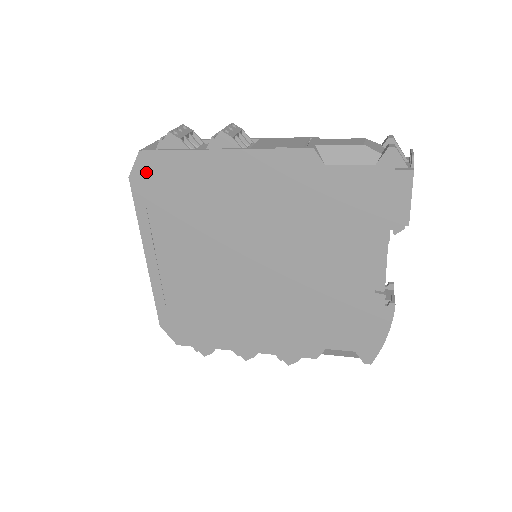
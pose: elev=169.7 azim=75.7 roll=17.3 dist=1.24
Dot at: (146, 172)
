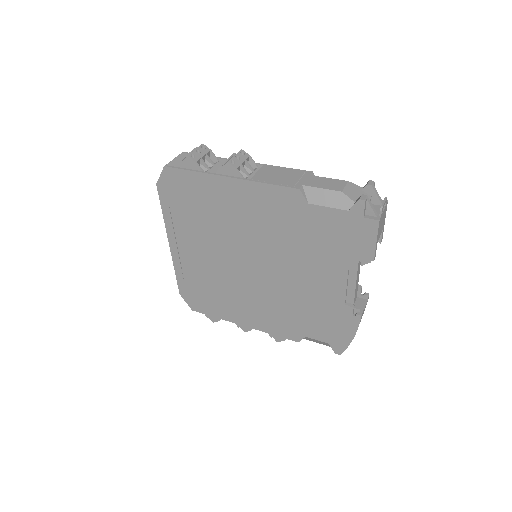
Dot at: (169, 183)
